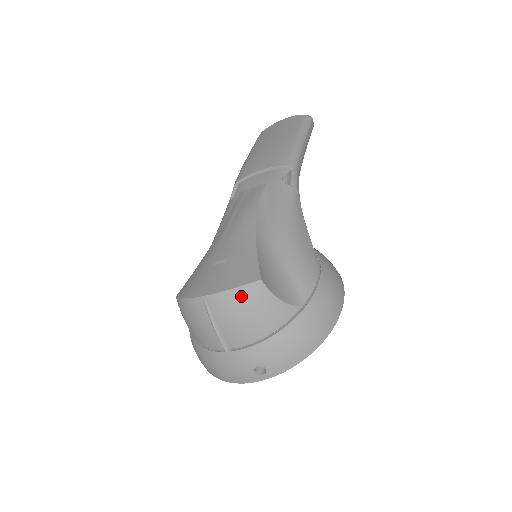
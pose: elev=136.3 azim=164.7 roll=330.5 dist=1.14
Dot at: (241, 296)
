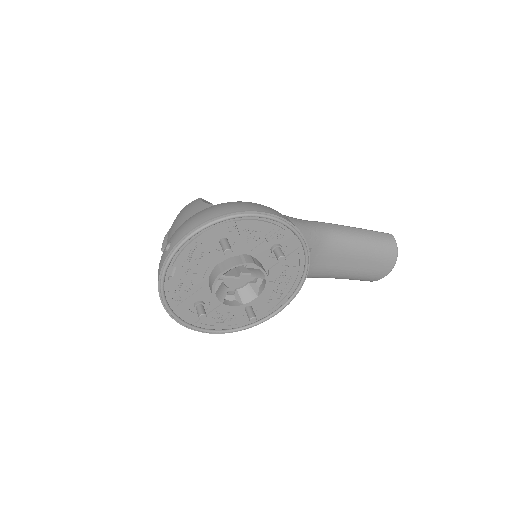
Dot at: (184, 208)
